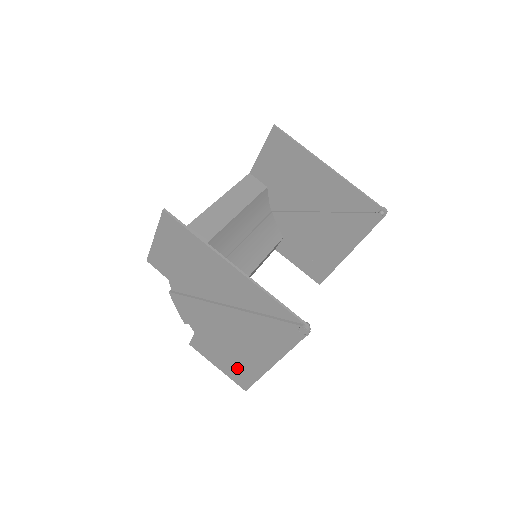
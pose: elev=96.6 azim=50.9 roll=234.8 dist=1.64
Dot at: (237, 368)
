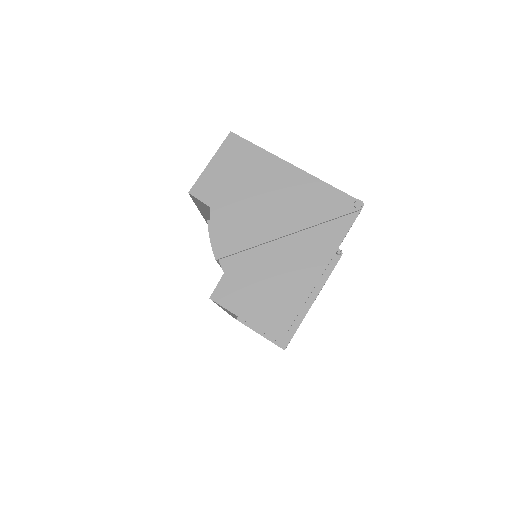
Dot at: (275, 304)
